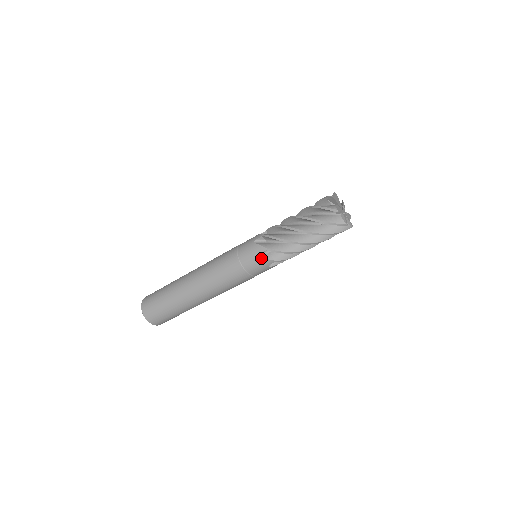
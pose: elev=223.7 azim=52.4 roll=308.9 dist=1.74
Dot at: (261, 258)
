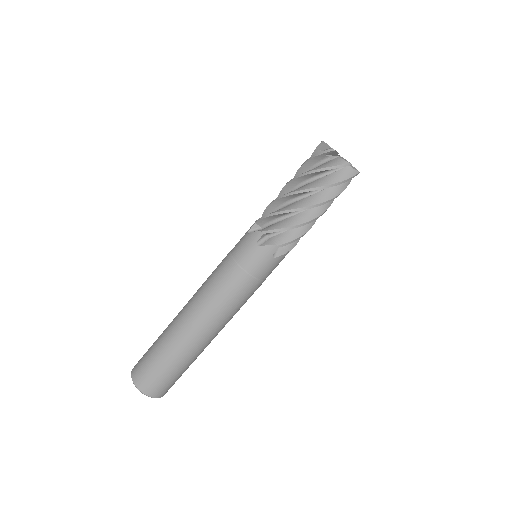
Dot at: (260, 247)
